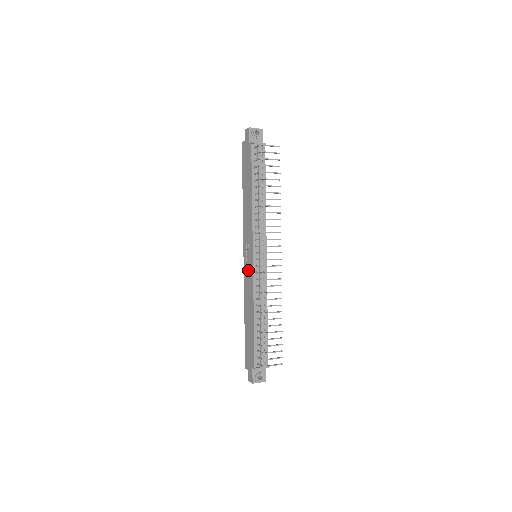
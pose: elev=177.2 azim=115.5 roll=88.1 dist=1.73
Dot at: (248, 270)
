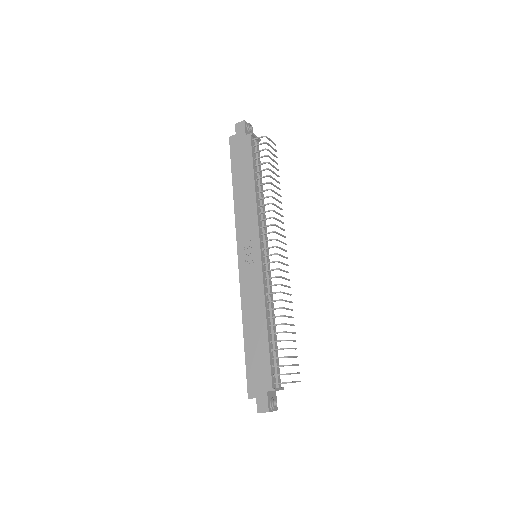
Dot at: (250, 271)
